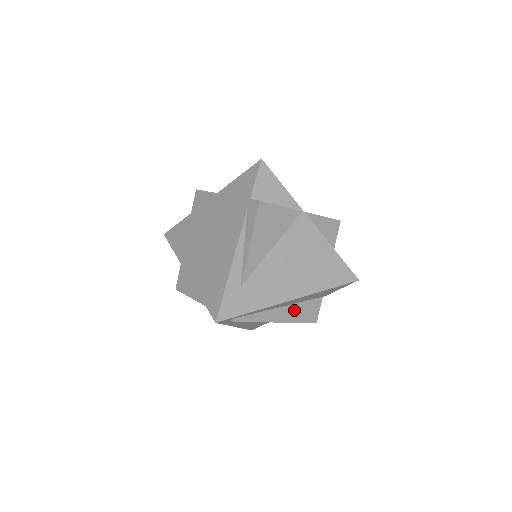
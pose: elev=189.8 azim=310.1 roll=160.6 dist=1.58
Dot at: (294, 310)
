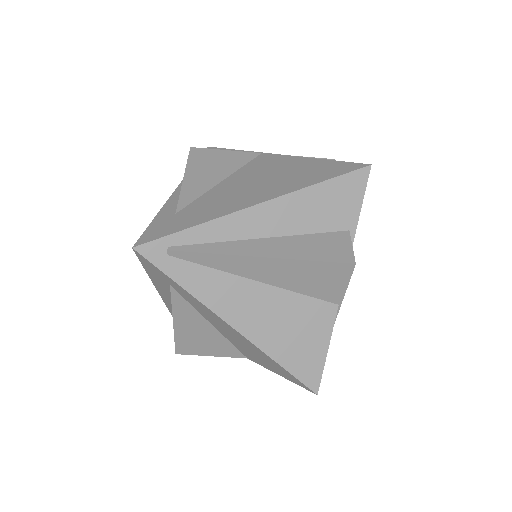
Dot at: (292, 244)
